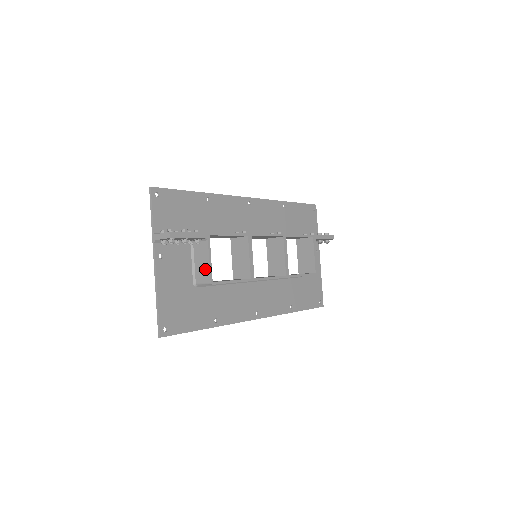
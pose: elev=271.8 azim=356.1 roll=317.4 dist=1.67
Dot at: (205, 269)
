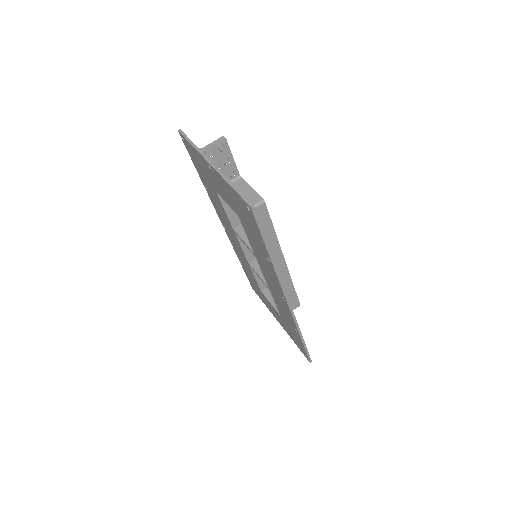
Dot at: (250, 195)
